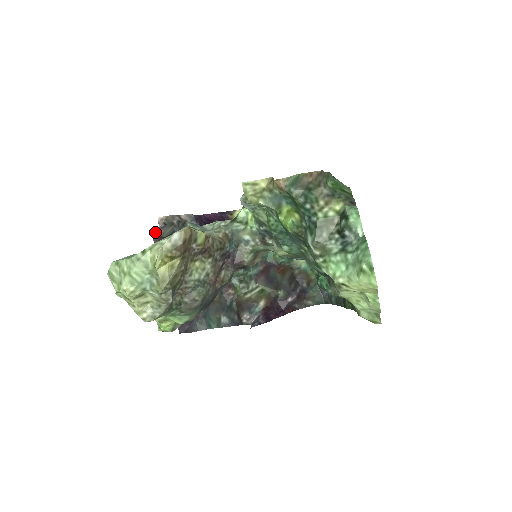
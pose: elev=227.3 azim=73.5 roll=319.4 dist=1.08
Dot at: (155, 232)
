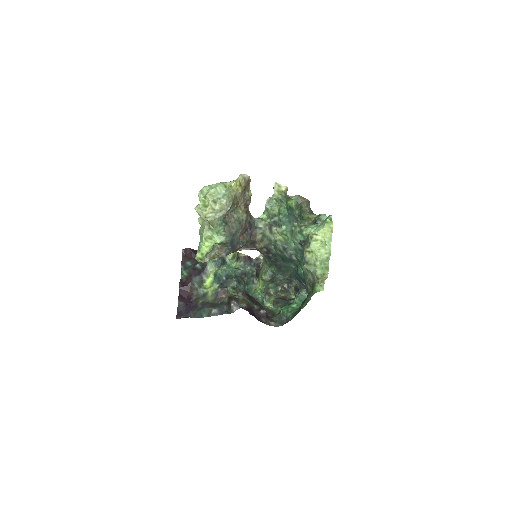
Dot at: (186, 251)
